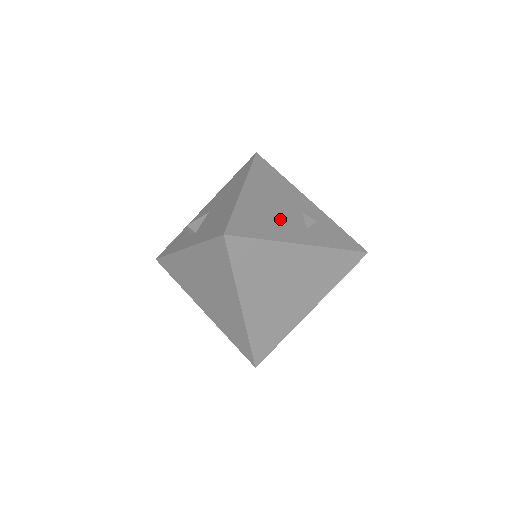
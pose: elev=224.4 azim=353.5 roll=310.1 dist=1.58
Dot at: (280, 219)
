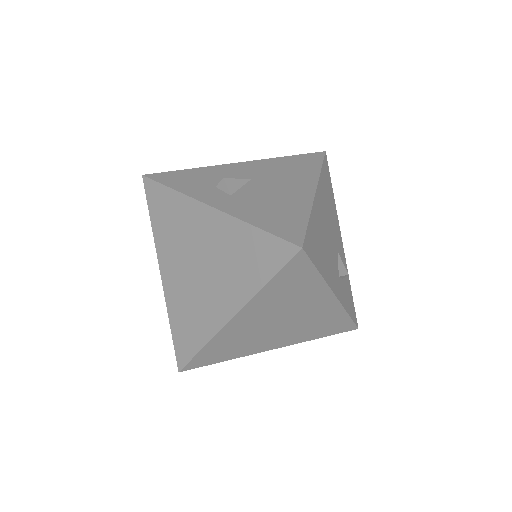
Dot at: (329, 252)
